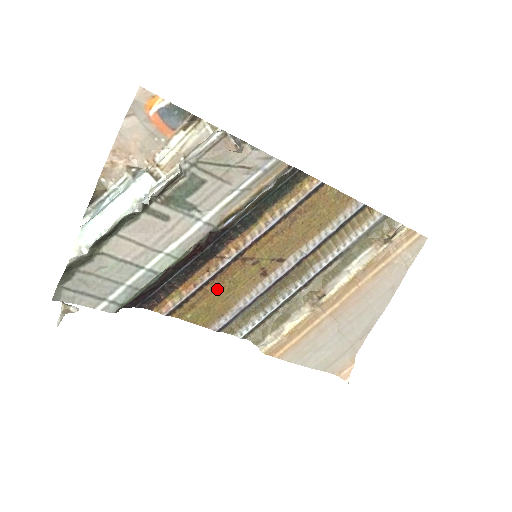
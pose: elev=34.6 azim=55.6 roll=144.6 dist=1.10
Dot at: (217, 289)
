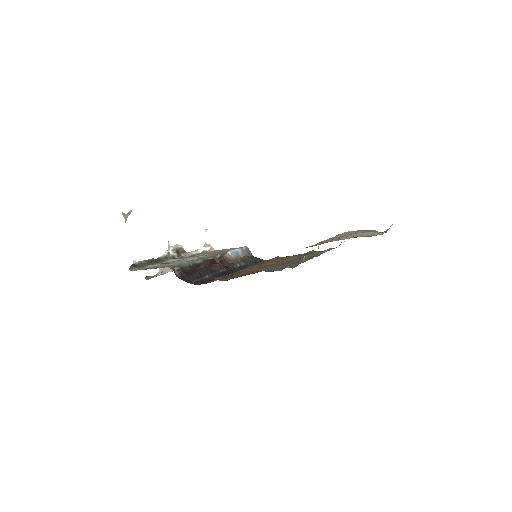
Dot at: occluded
